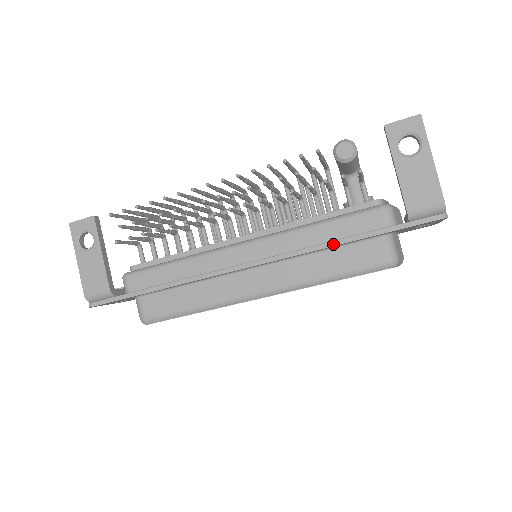
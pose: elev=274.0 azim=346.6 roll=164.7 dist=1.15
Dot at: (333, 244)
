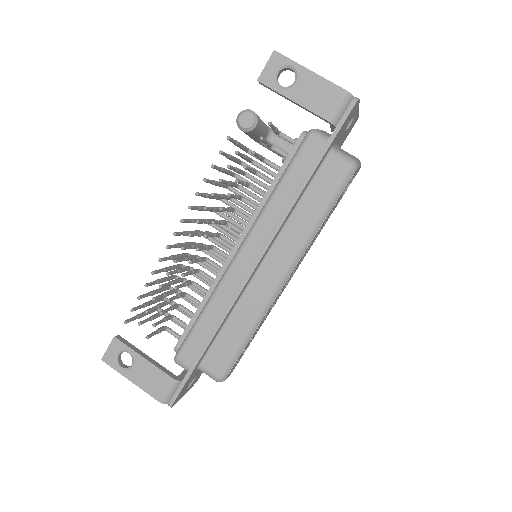
Dot at: (300, 191)
